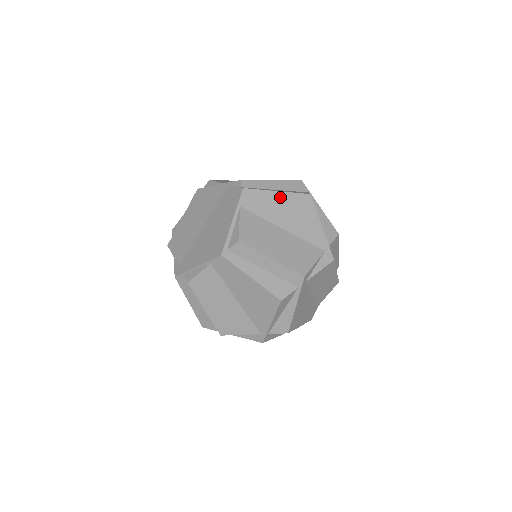
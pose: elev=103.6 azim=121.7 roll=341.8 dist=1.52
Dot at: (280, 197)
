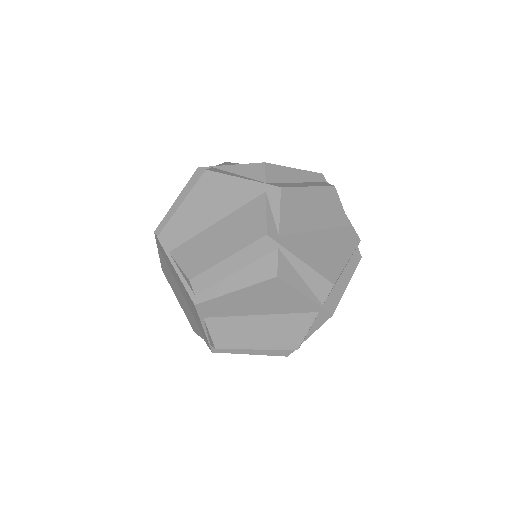
Dot at: (188, 205)
